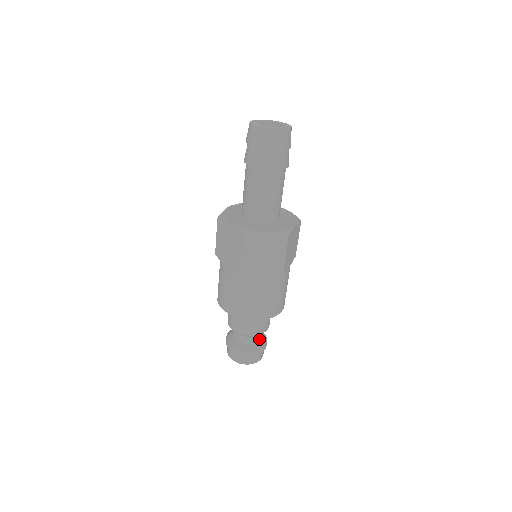
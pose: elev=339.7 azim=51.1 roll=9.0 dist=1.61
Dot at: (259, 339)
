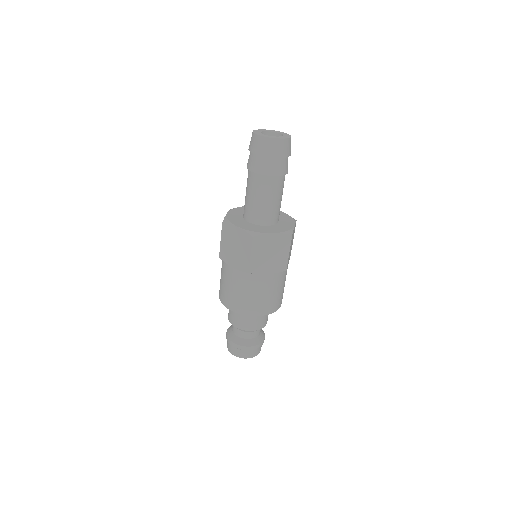
Dot at: (247, 337)
